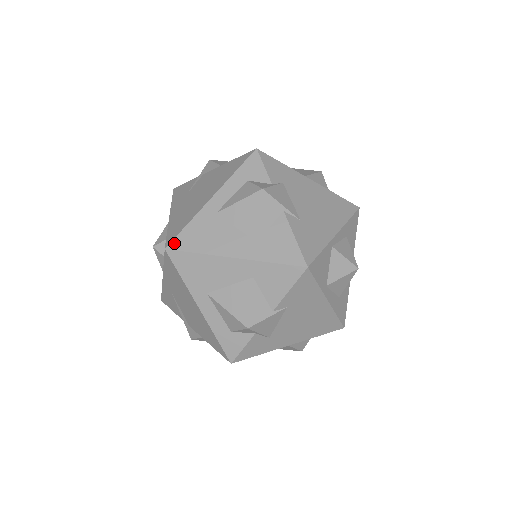
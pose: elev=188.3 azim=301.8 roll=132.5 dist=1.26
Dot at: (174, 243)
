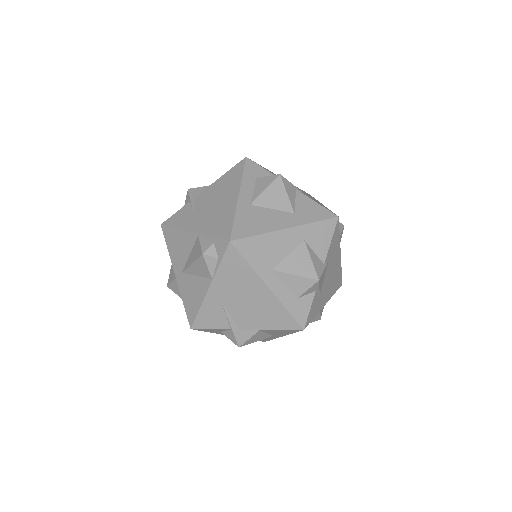
Dot at: (234, 234)
